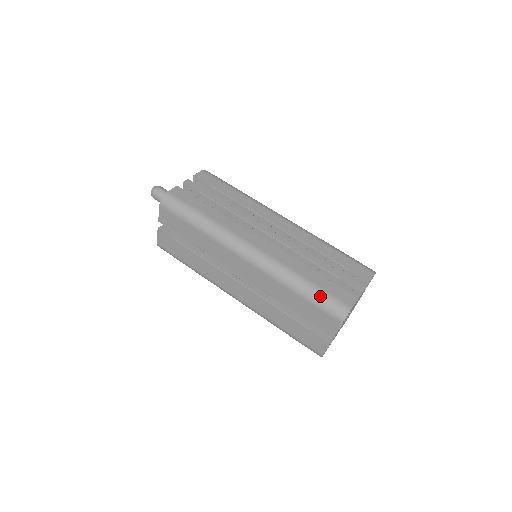
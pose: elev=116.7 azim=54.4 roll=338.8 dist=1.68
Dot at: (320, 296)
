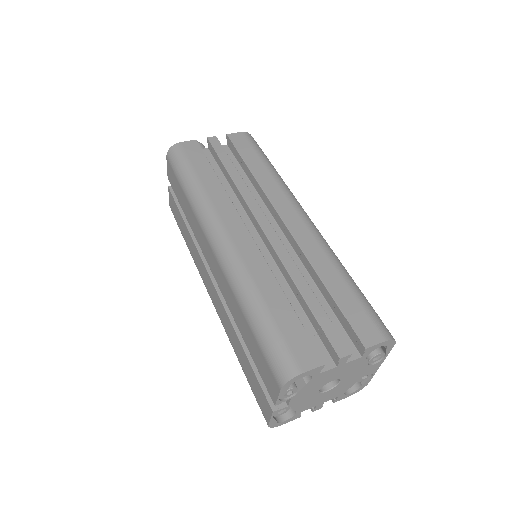
Dot at: (268, 335)
